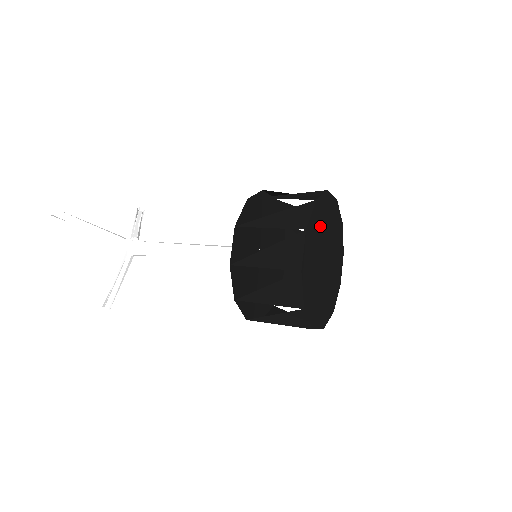
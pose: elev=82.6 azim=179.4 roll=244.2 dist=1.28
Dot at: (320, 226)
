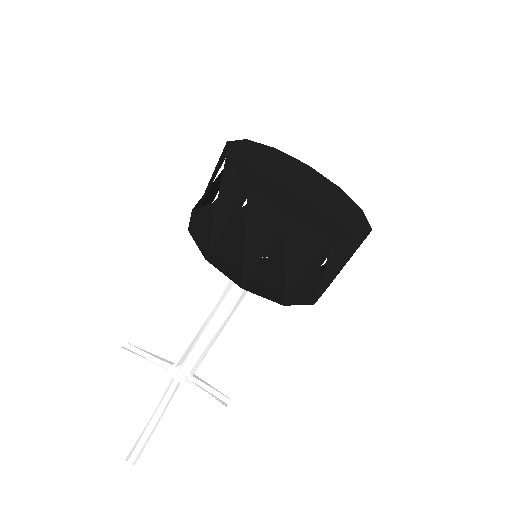
Dot at: (271, 186)
